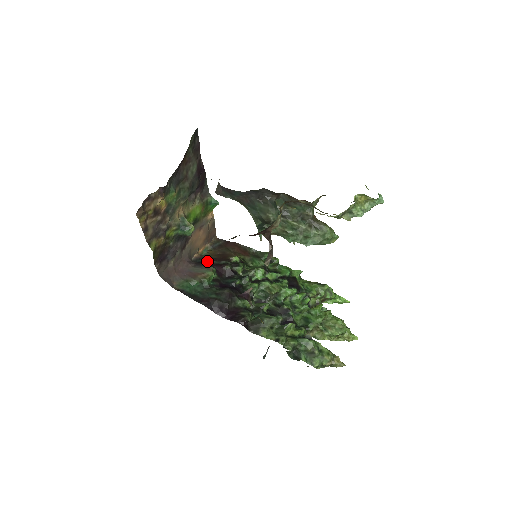
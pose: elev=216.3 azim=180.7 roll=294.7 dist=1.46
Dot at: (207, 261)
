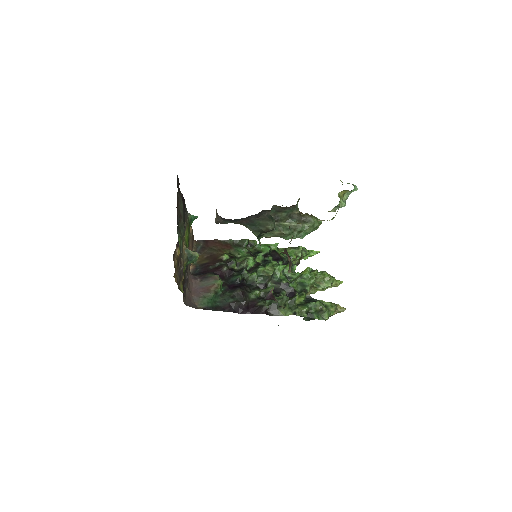
Dot at: (204, 269)
